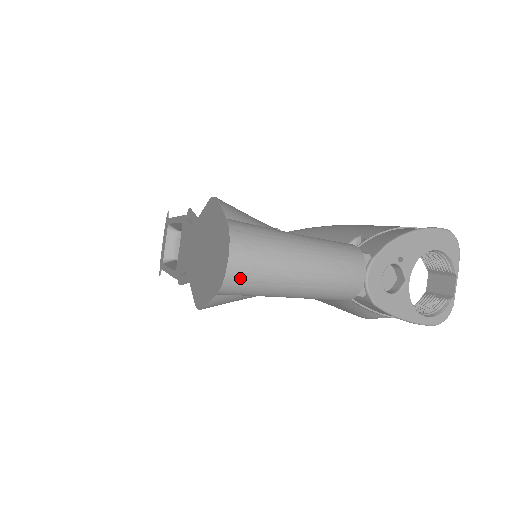
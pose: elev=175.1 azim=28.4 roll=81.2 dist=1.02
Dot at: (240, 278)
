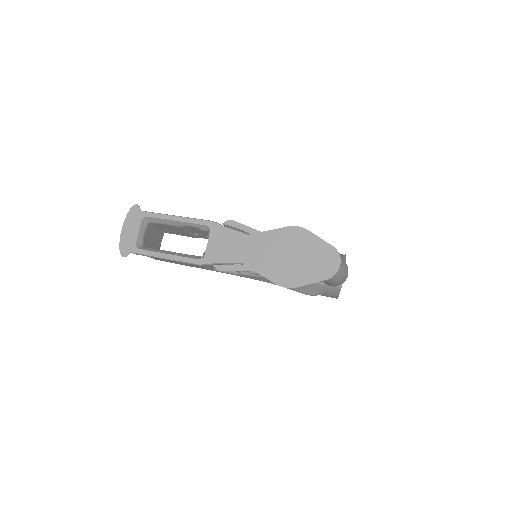
Dot at: (338, 274)
